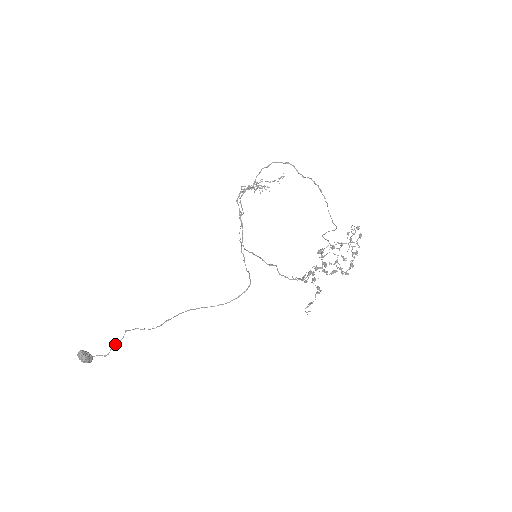
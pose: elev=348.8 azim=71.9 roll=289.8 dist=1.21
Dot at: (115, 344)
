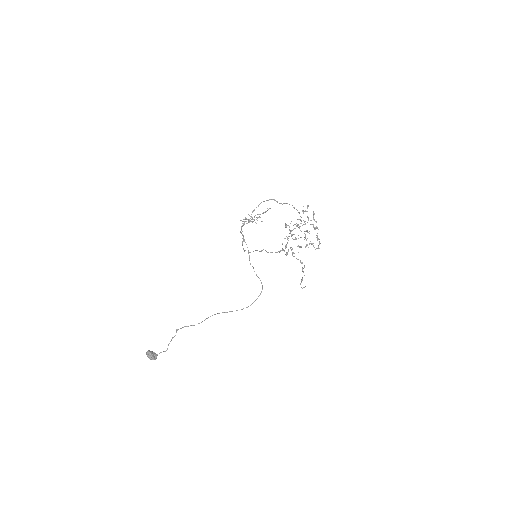
Dot at: (171, 340)
